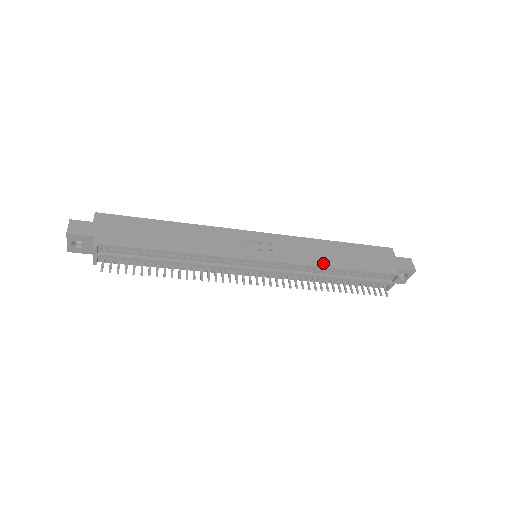
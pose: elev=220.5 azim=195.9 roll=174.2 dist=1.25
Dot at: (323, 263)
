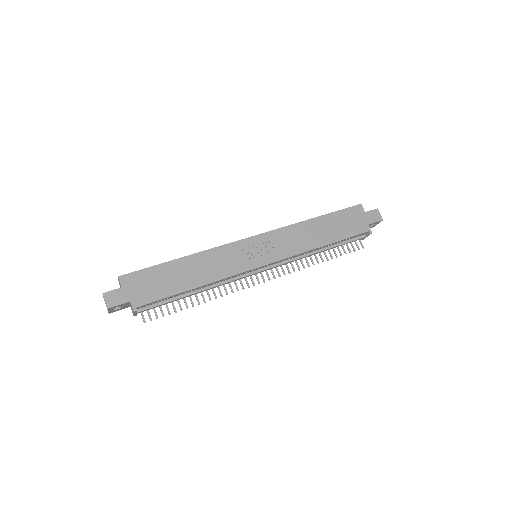
Dot at: (311, 246)
